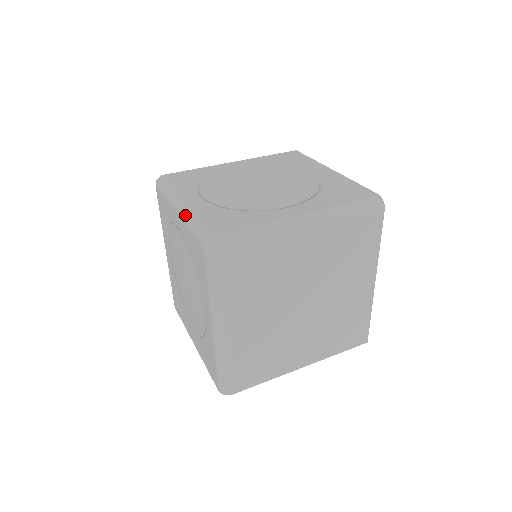
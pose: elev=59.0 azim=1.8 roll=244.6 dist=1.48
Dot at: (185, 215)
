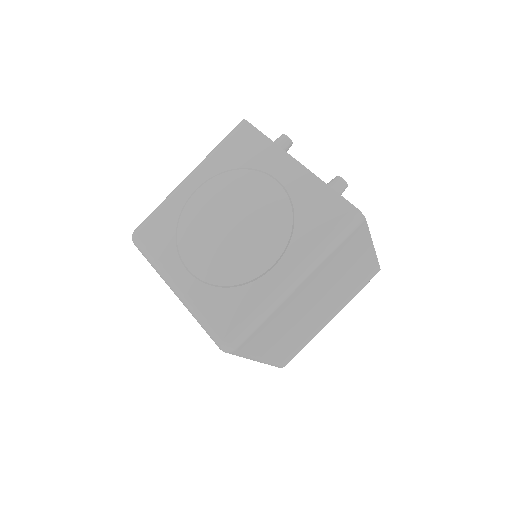
Dot at: (185, 305)
